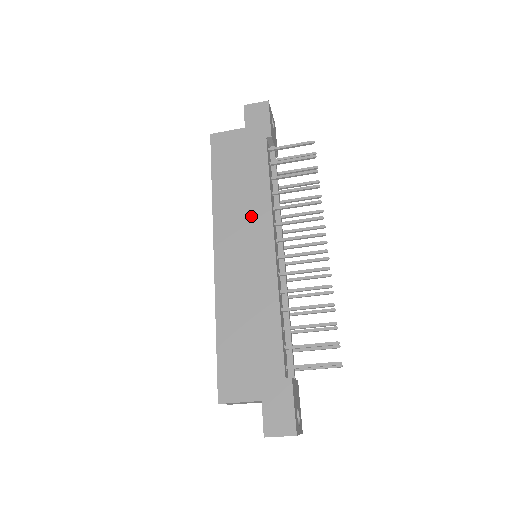
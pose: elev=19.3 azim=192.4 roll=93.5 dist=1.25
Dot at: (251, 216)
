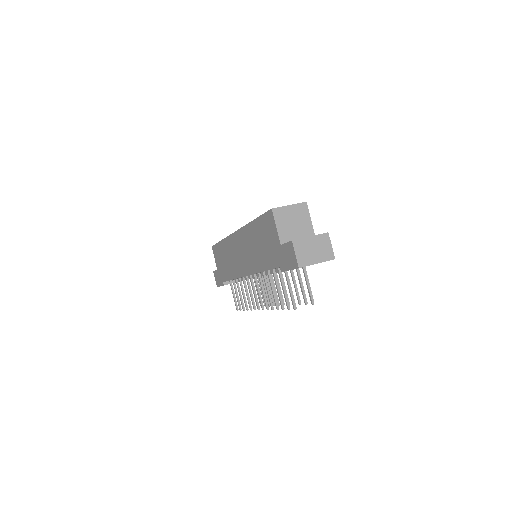
Dot at: (250, 257)
